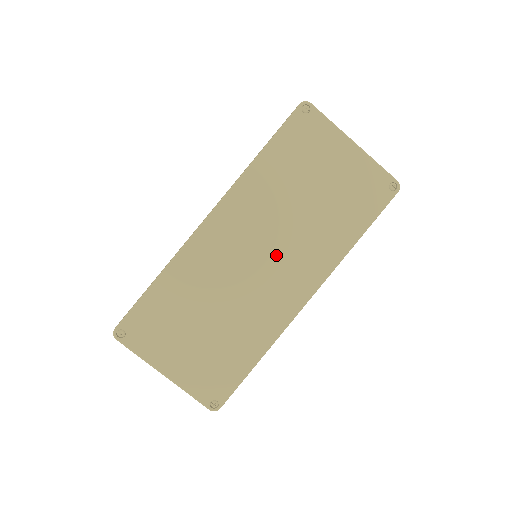
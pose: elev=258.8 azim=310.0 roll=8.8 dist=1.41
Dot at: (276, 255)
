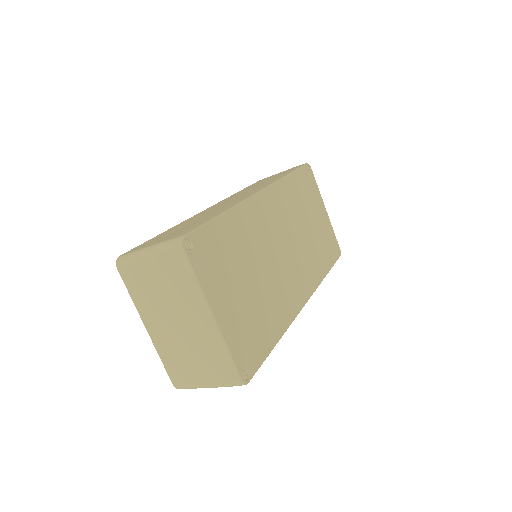
Dot at: (293, 253)
